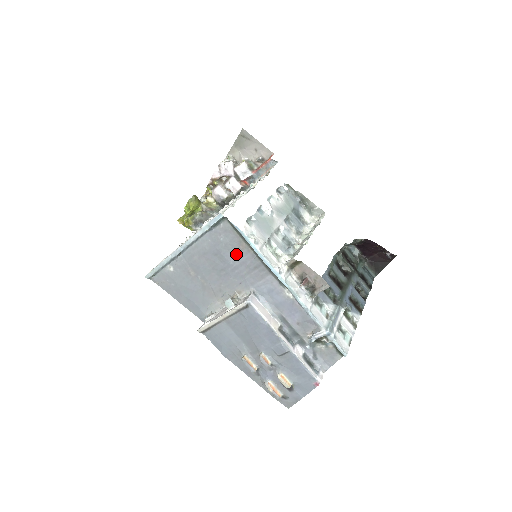
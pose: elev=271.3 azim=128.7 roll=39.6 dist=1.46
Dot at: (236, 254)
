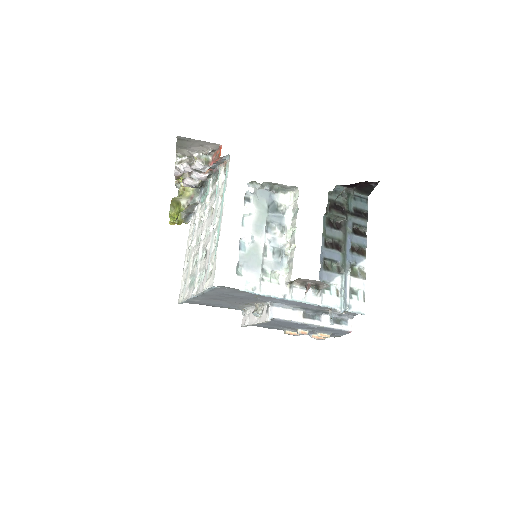
Dot at: (242, 294)
